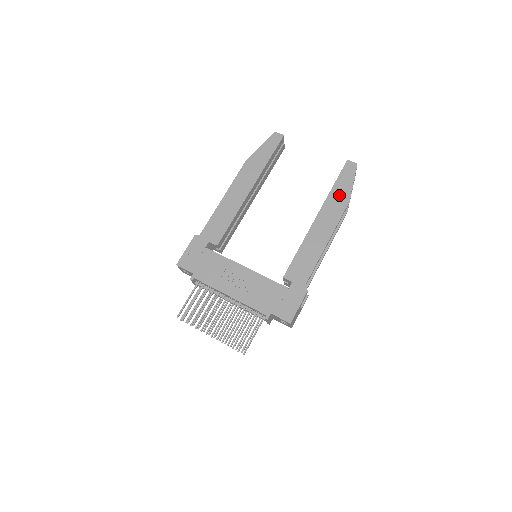
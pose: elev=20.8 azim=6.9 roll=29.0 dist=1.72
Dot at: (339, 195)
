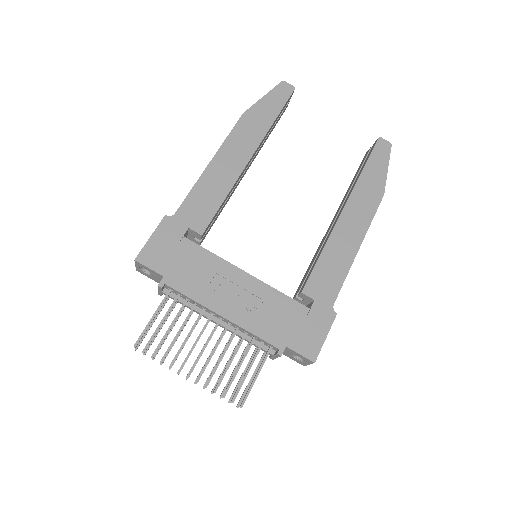
Dot at: (371, 182)
